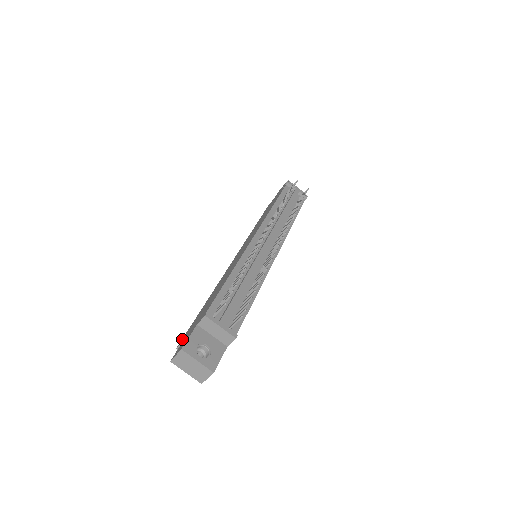
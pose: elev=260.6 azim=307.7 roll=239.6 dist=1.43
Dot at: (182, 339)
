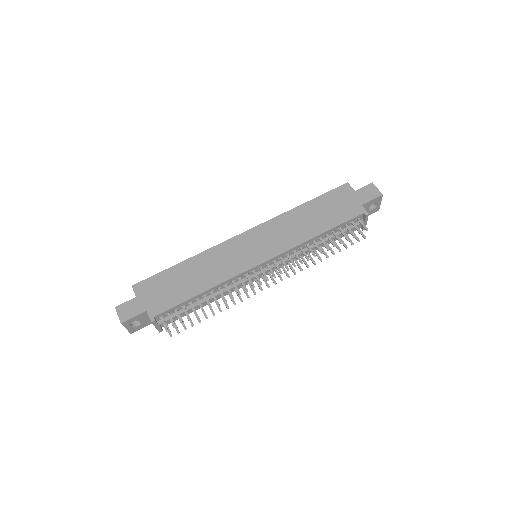
Dot at: (140, 284)
